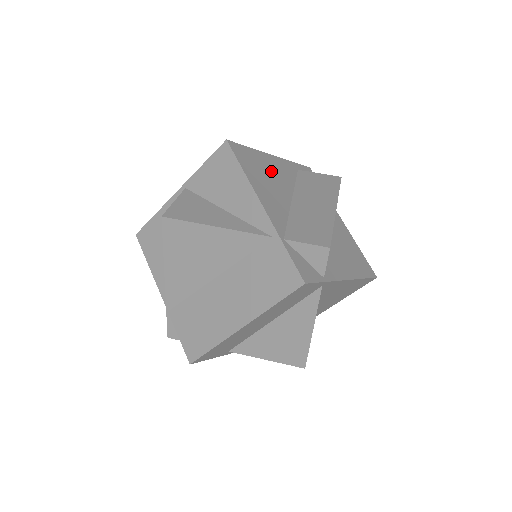
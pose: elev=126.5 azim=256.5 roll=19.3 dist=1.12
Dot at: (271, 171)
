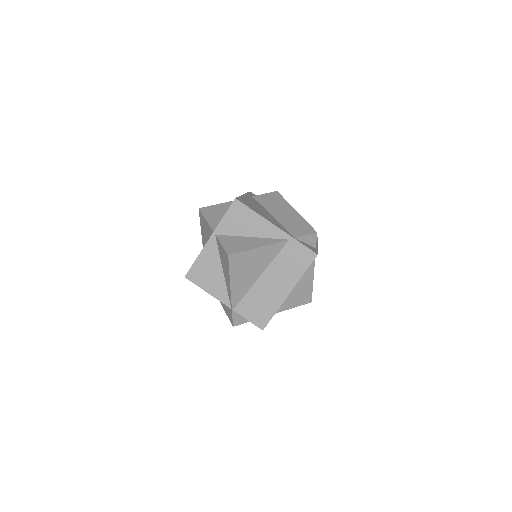
Dot at: (254, 205)
